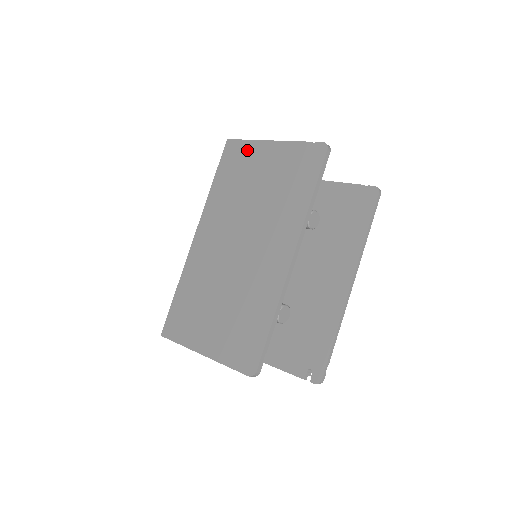
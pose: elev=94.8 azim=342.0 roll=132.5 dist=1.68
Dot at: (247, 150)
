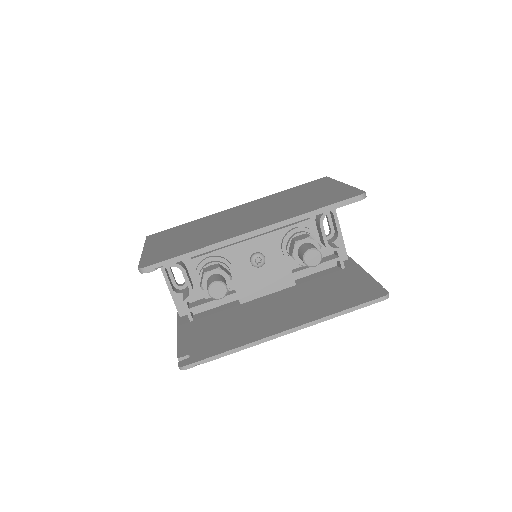
Dot at: (326, 183)
